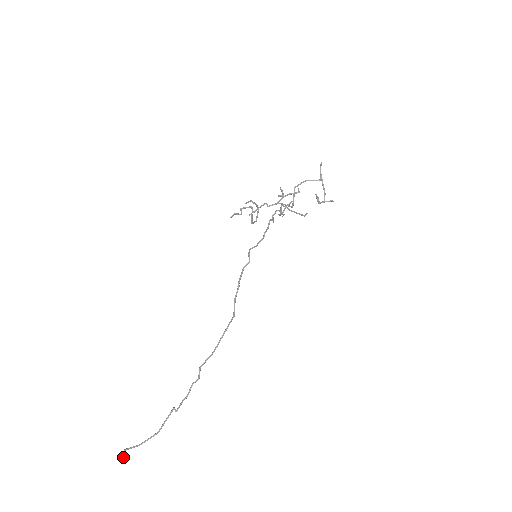
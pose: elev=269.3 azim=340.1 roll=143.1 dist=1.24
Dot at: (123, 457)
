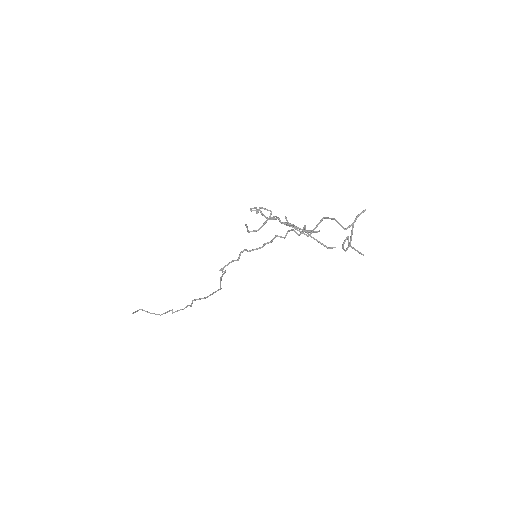
Dot at: (133, 313)
